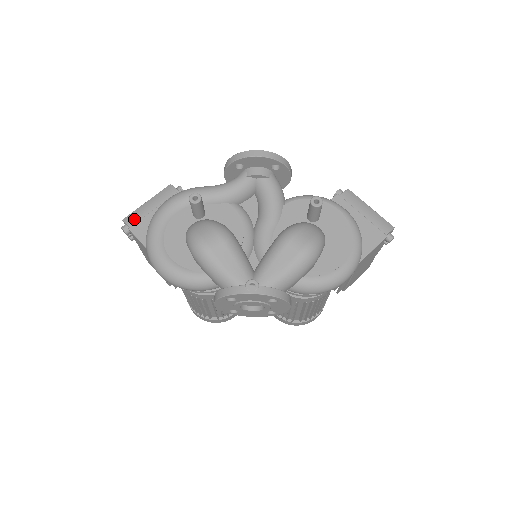
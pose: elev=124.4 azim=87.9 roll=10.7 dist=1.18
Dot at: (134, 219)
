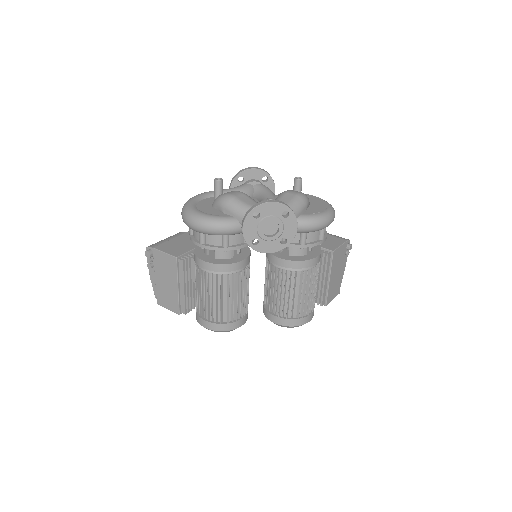
Dot at: (156, 245)
